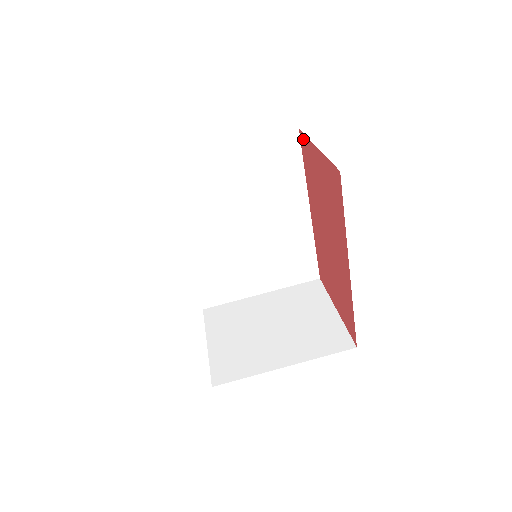
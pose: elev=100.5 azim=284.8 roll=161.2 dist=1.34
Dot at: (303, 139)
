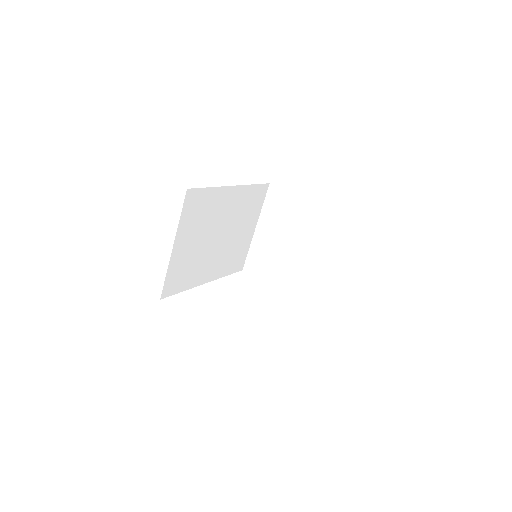
Dot at: occluded
